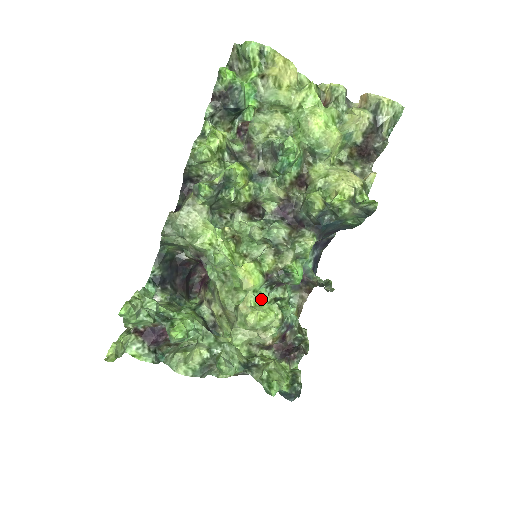
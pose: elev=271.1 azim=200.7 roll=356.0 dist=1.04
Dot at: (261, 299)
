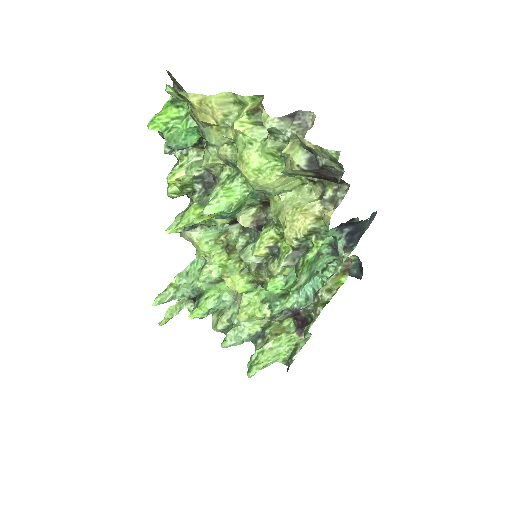
Dot at: (257, 296)
